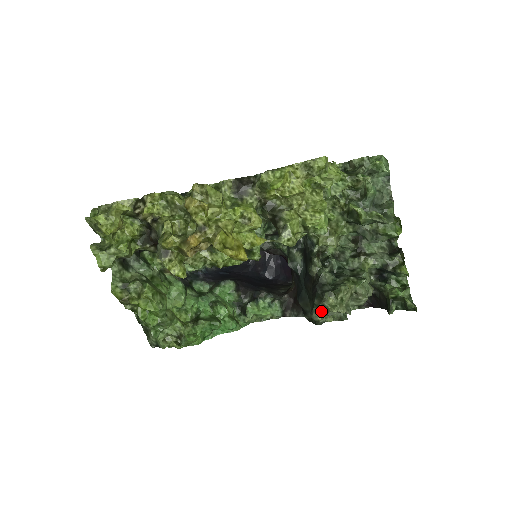
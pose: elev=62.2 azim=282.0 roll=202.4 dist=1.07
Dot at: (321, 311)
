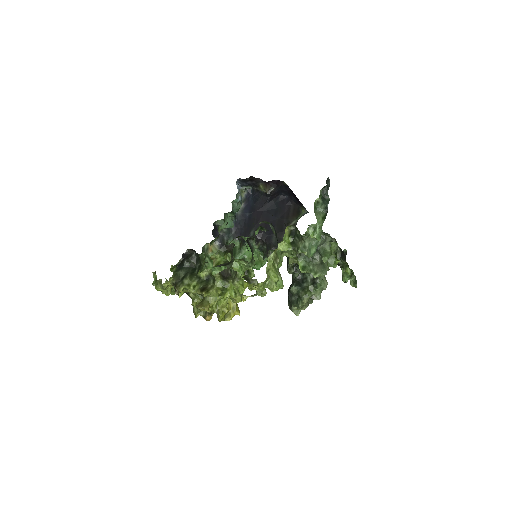
Dot at: occluded
